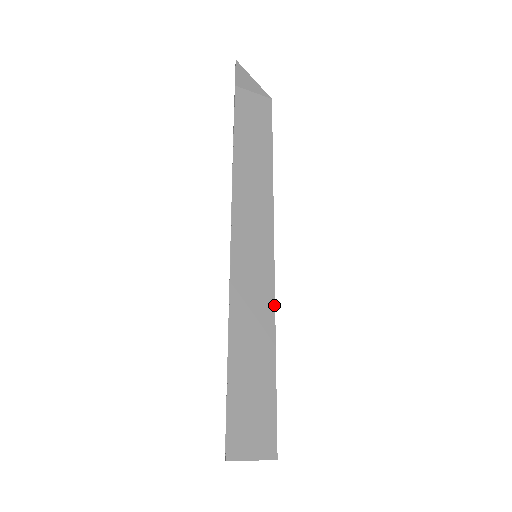
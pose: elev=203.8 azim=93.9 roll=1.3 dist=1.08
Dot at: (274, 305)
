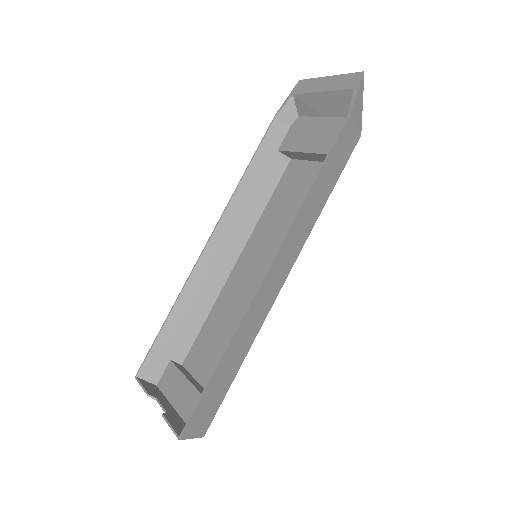
Dot at: (260, 328)
